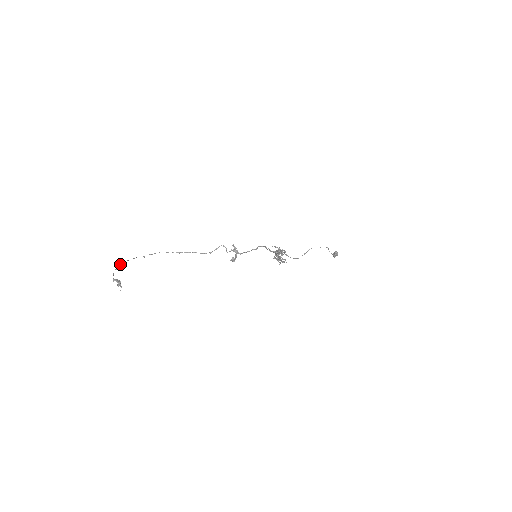
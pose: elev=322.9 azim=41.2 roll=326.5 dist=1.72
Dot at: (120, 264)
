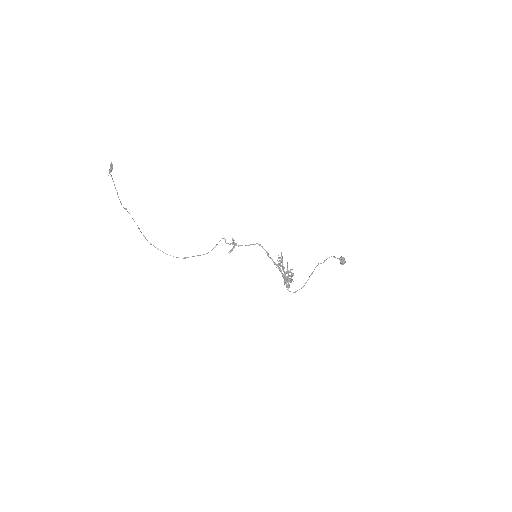
Dot at: (124, 208)
